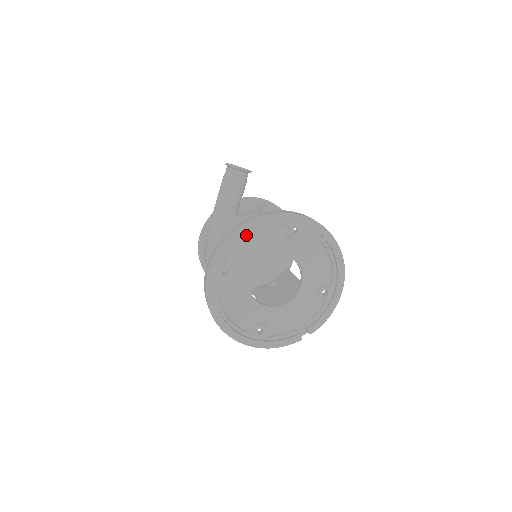
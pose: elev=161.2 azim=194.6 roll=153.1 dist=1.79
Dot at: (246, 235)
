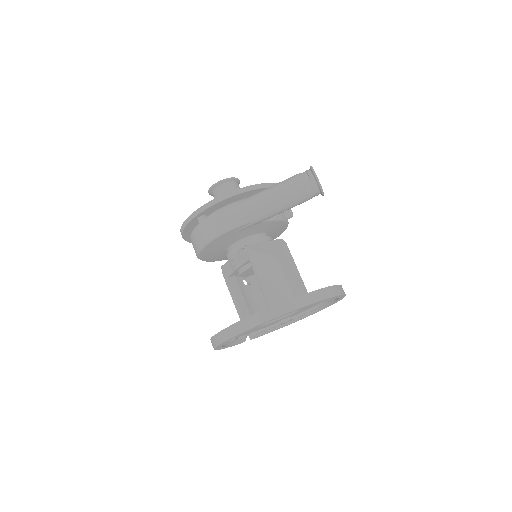
Dot at: occluded
